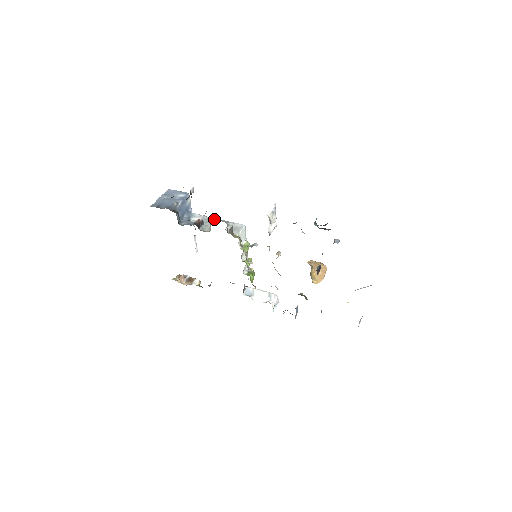
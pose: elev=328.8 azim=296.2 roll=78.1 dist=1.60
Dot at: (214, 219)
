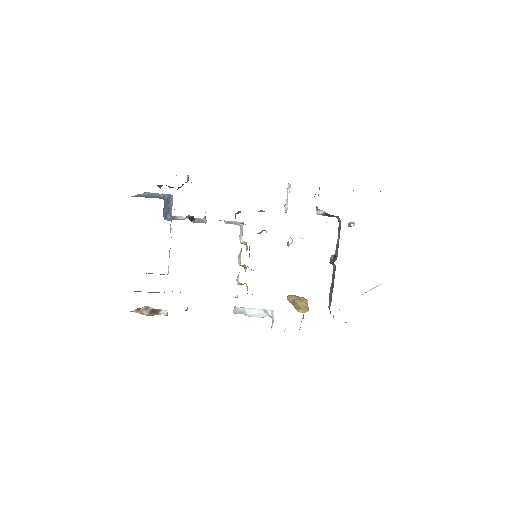
Dot at: occluded
